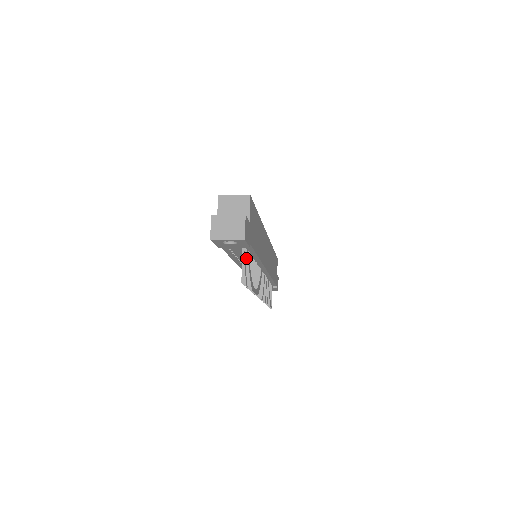
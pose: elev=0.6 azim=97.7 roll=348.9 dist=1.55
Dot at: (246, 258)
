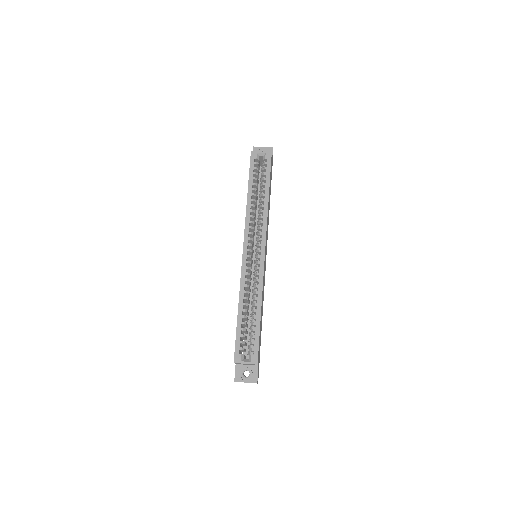
Dot at: occluded
